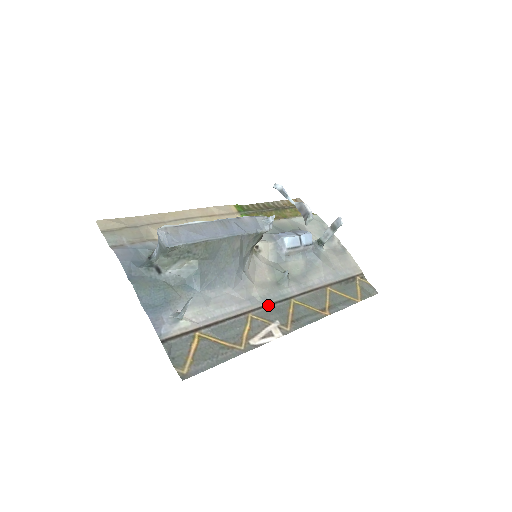
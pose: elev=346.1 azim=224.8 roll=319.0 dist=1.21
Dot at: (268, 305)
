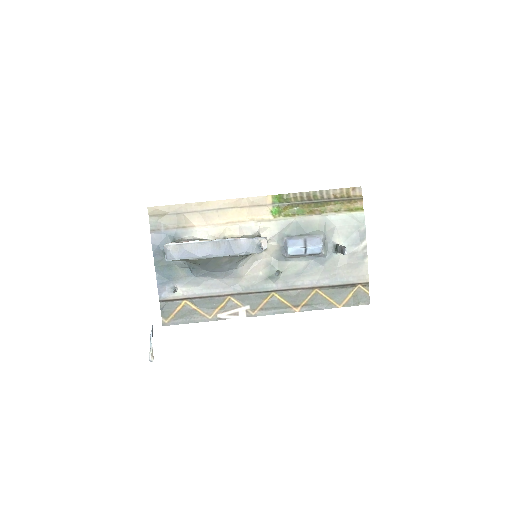
Dot at: (248, 293)
